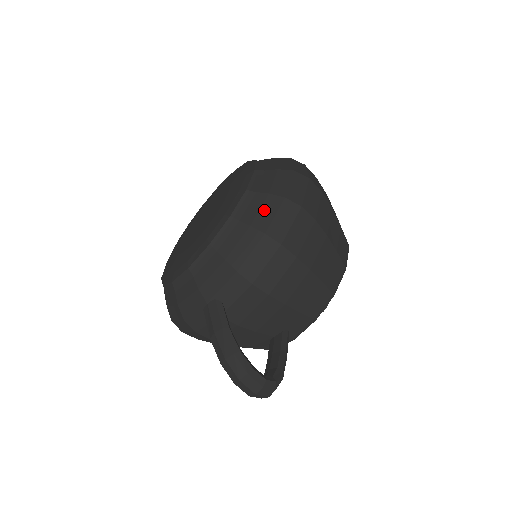
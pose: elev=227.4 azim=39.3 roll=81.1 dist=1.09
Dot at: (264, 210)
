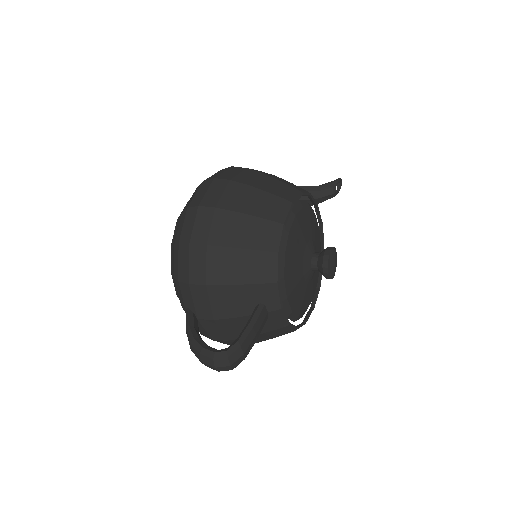
Dot at: (179, 227)
